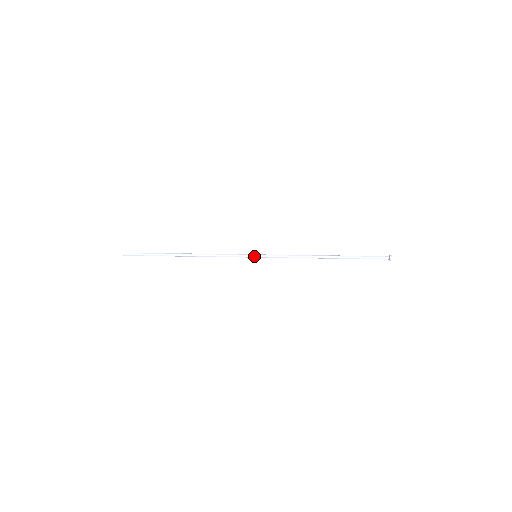
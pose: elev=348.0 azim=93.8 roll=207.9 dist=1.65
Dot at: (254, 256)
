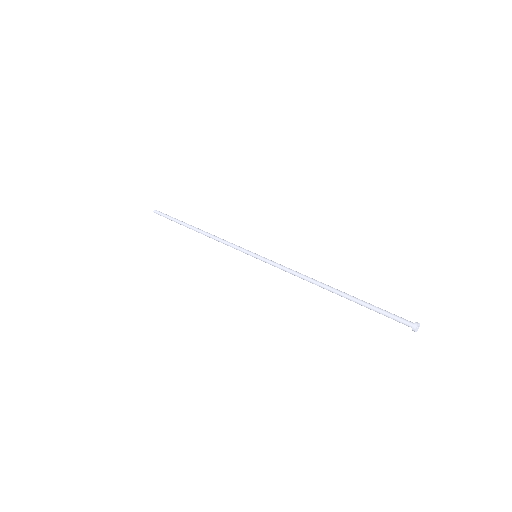
Dot at: occluded
